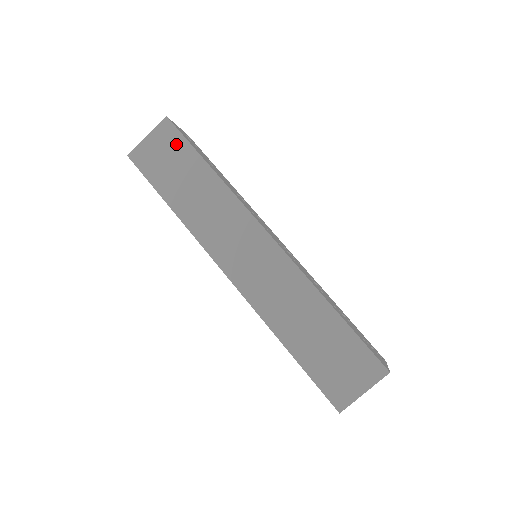
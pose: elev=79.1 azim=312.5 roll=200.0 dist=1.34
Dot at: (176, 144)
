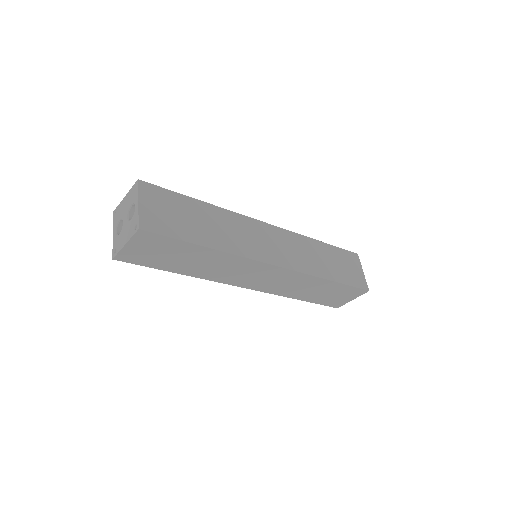
Dot at: (167, 198)
